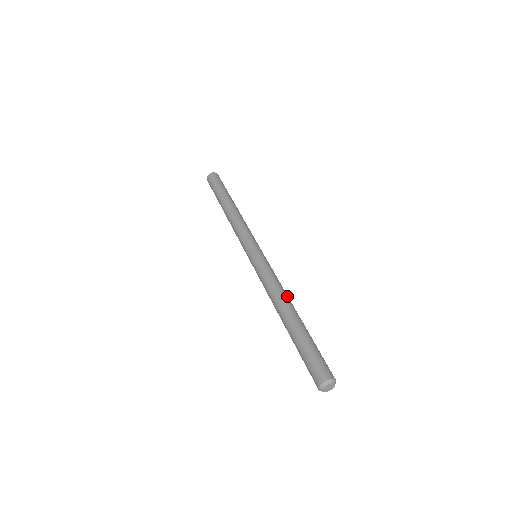
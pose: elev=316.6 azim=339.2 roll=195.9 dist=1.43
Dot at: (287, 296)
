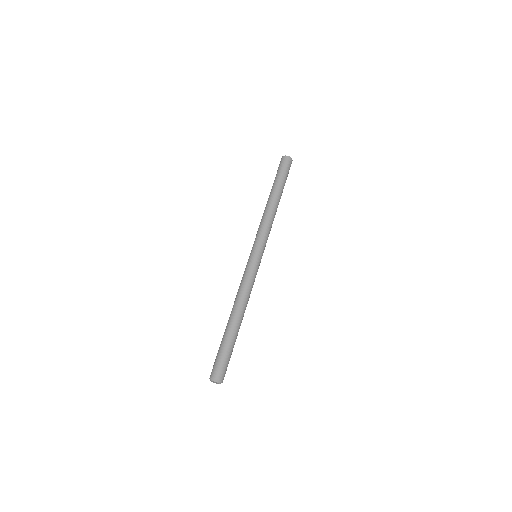
Dot at: (241, 302)
